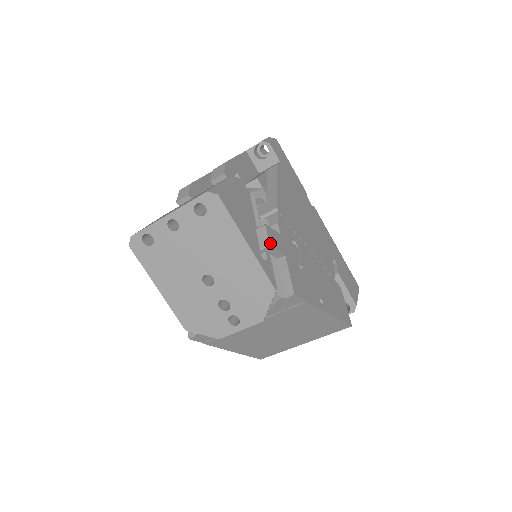
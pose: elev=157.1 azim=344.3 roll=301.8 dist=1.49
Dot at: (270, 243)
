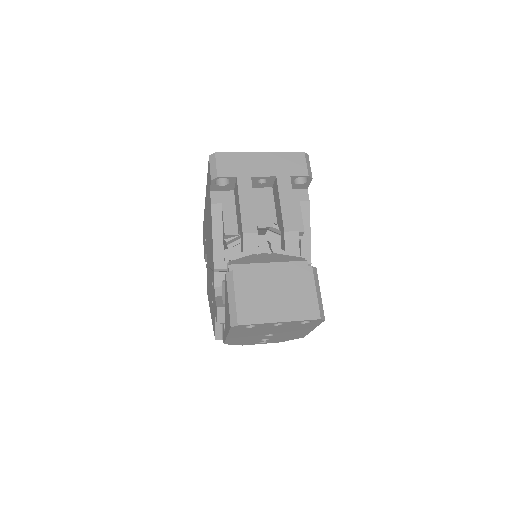
Dot at: occluded
